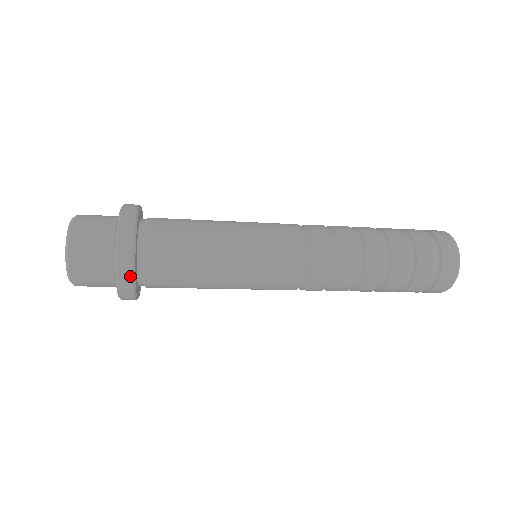
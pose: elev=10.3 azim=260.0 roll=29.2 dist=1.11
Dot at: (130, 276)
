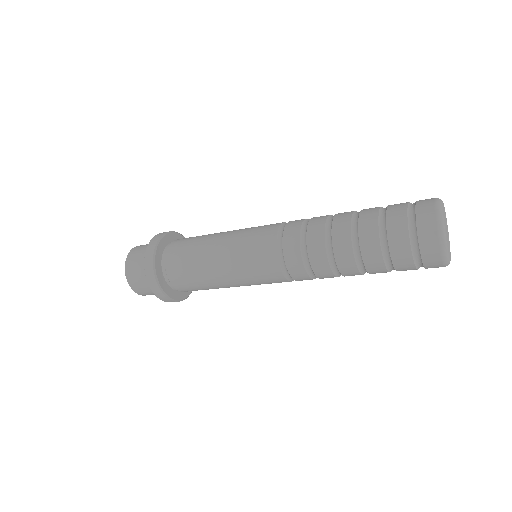
Dot at: (152, 267)
